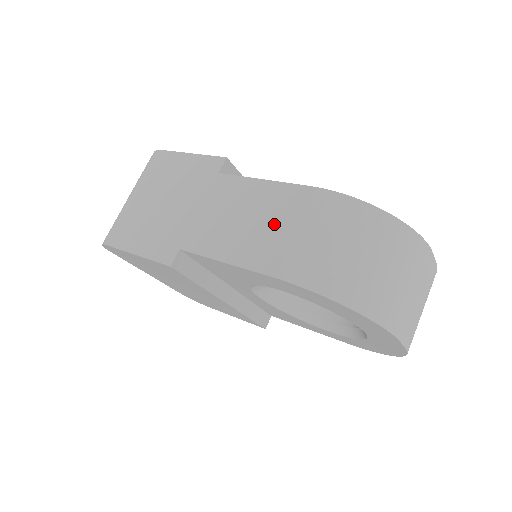
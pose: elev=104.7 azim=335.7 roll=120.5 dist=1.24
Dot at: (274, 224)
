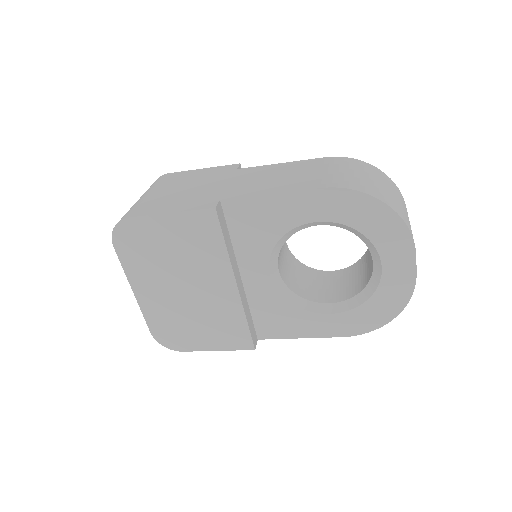
Dot at: (306, 173)
